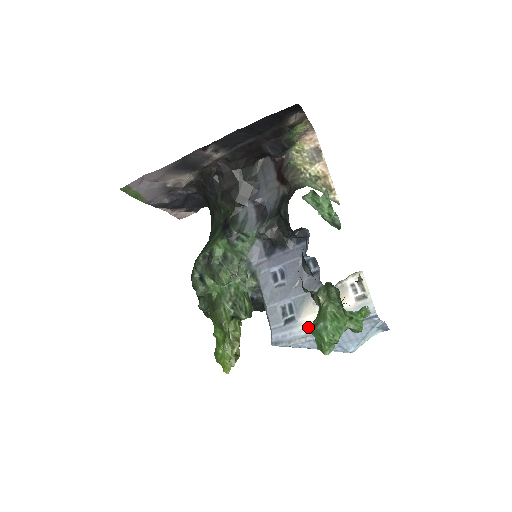
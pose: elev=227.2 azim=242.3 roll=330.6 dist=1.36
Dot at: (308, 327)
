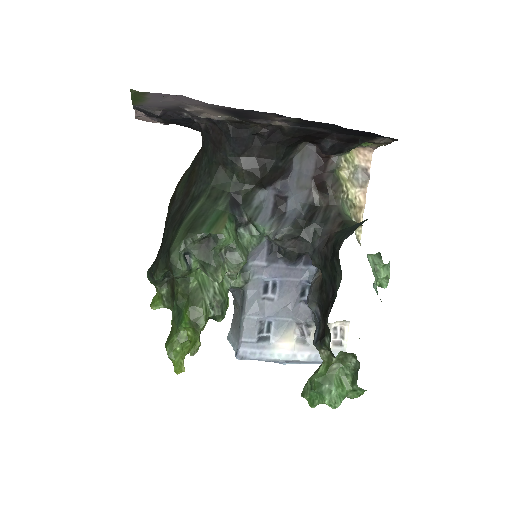
Dot at: (280, 353)
